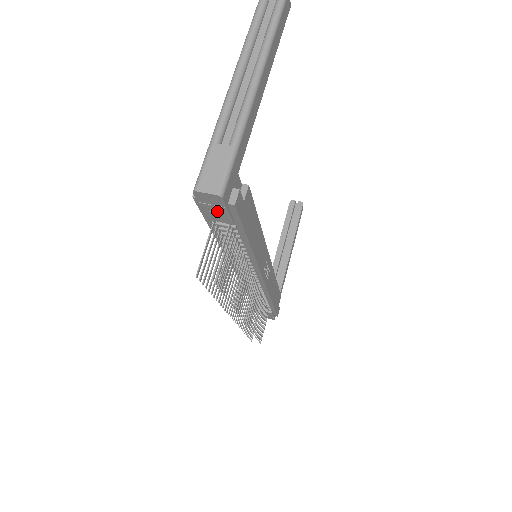
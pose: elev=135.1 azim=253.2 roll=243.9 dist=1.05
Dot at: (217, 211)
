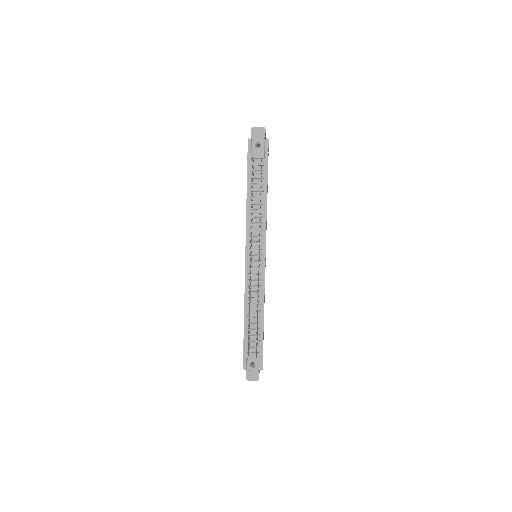
Dot at: (258, 148)
